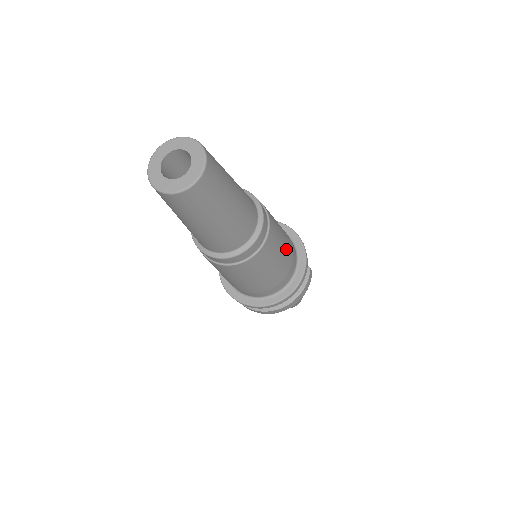
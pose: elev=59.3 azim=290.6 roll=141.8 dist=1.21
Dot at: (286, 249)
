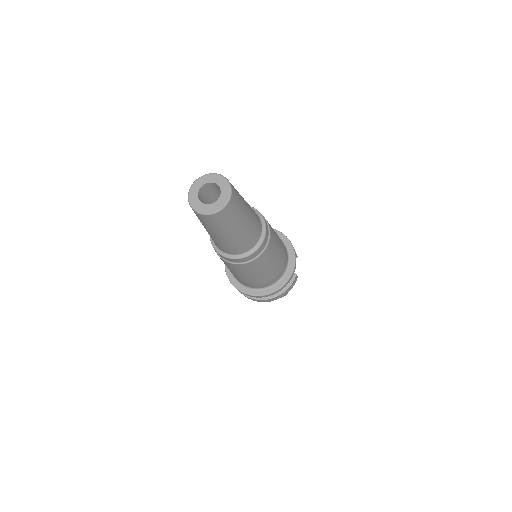
Dot at: (279, 258)
